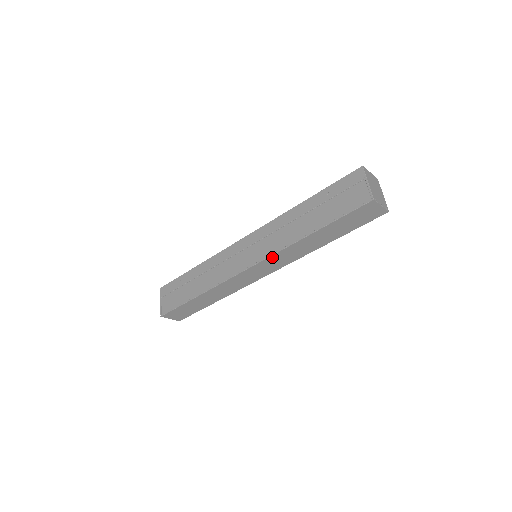
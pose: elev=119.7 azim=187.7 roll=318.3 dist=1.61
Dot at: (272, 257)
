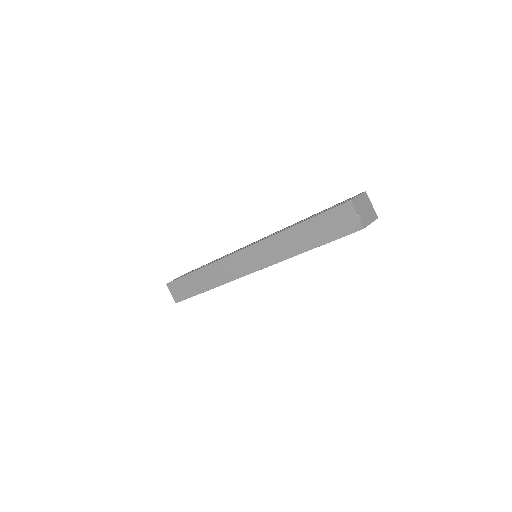
Dot at: (260, 244)
